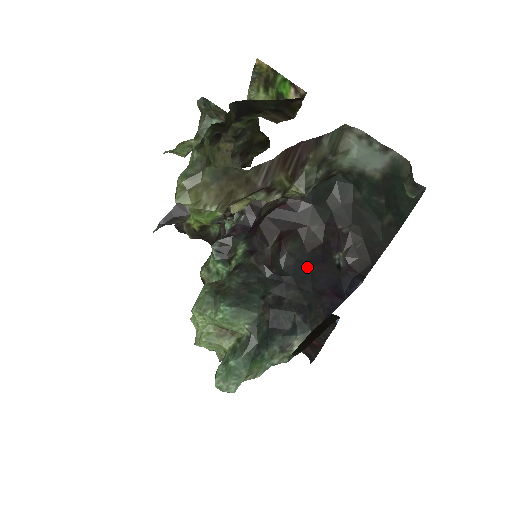
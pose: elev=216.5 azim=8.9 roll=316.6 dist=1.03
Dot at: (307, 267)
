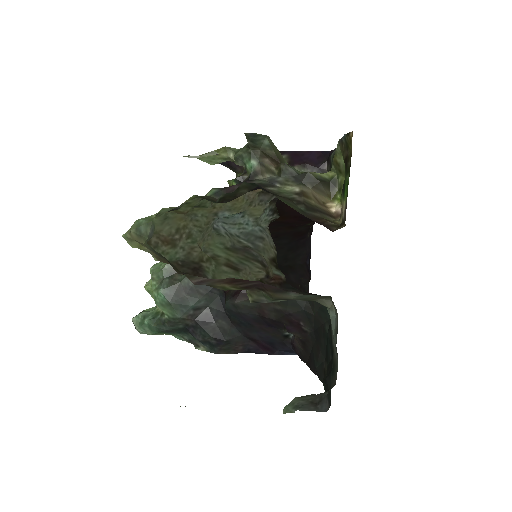
Dot at: (249, 320)
